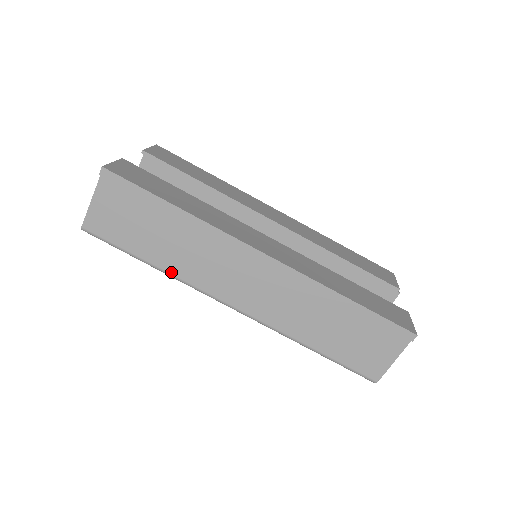
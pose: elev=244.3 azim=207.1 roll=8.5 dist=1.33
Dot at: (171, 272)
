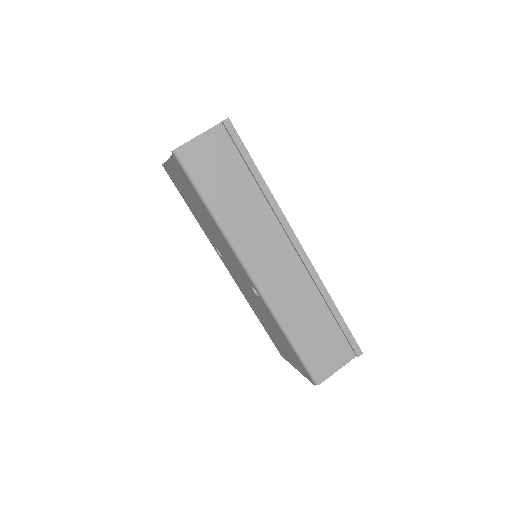
Dot at: (224, 224)
